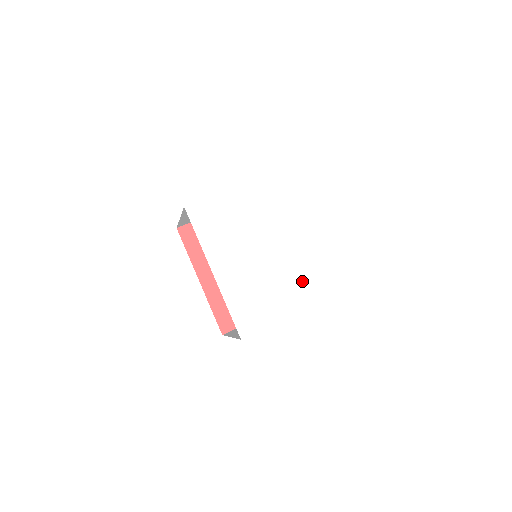
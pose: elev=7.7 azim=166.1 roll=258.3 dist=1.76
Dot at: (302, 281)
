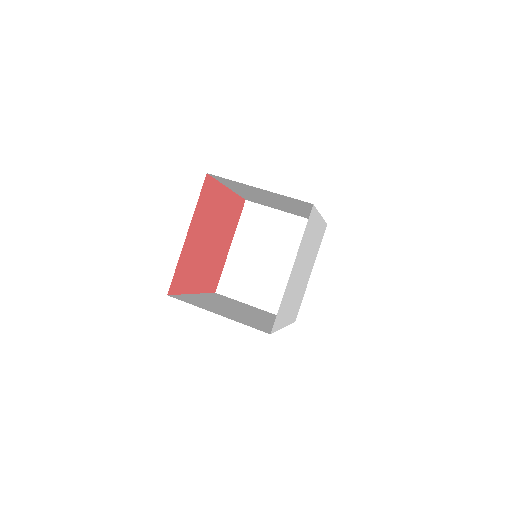
Dot at: (313, 257)
